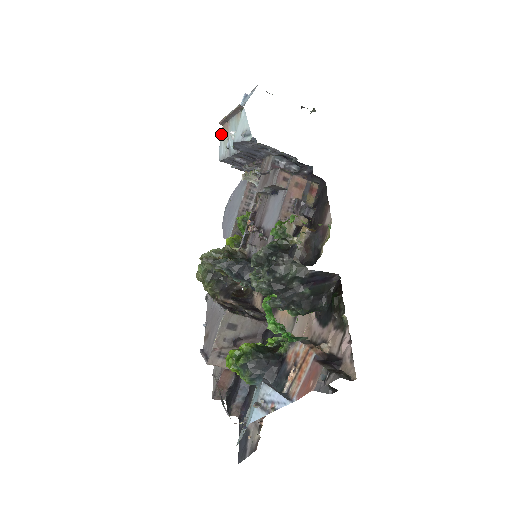
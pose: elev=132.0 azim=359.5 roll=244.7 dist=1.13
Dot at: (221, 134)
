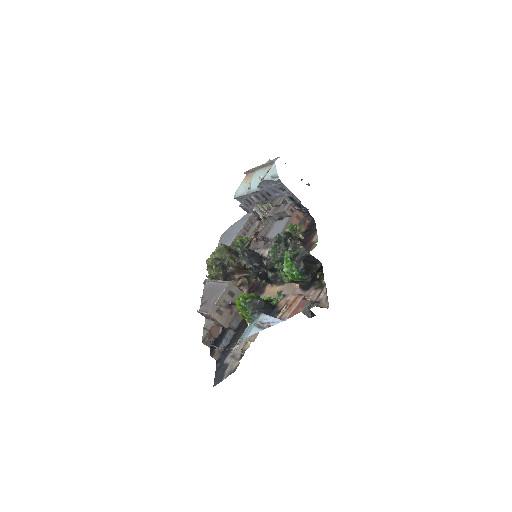
Dot at: (243, 180)
